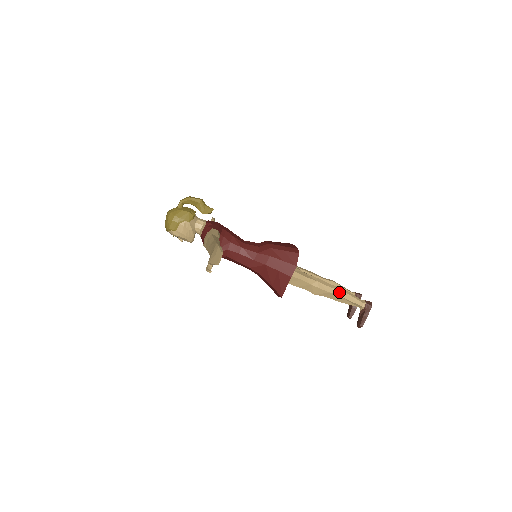
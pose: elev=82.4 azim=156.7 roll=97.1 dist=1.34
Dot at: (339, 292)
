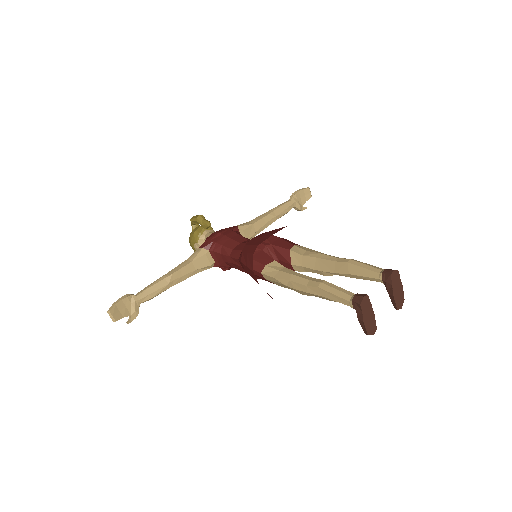
Dot at: (316, 290)
